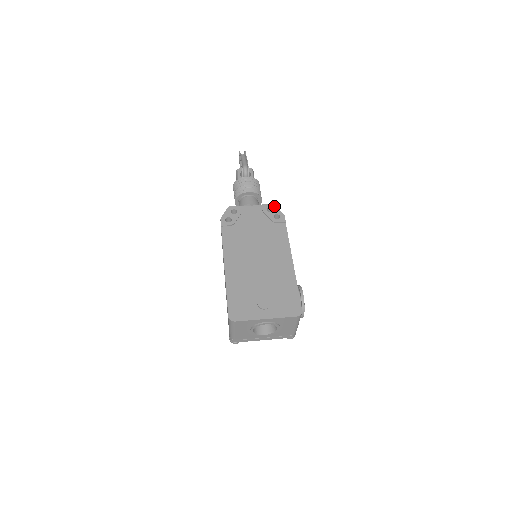
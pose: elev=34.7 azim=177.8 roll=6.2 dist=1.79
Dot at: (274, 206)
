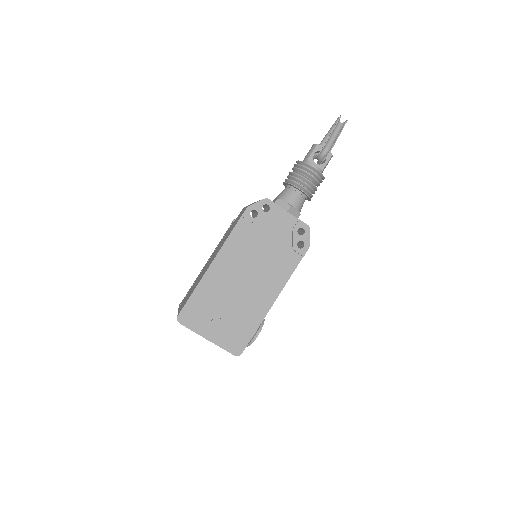
Dot at: (309, 230)
